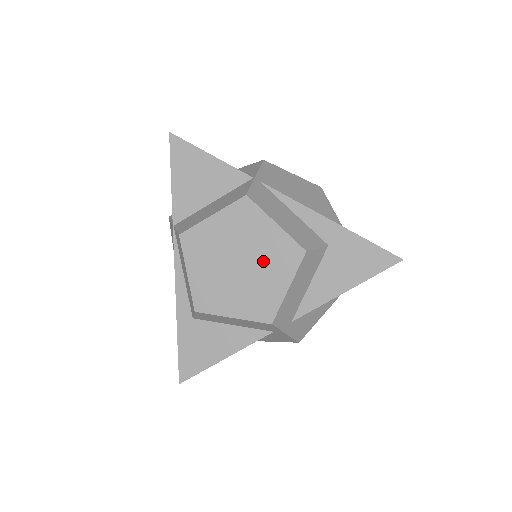
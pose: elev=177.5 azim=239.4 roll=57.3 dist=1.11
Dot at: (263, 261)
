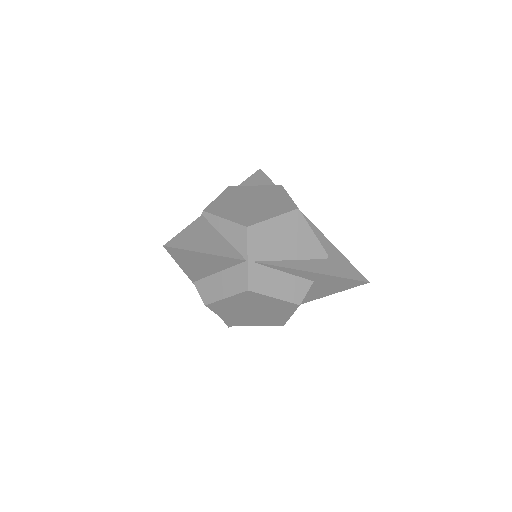
Dot at: (270, 310)
